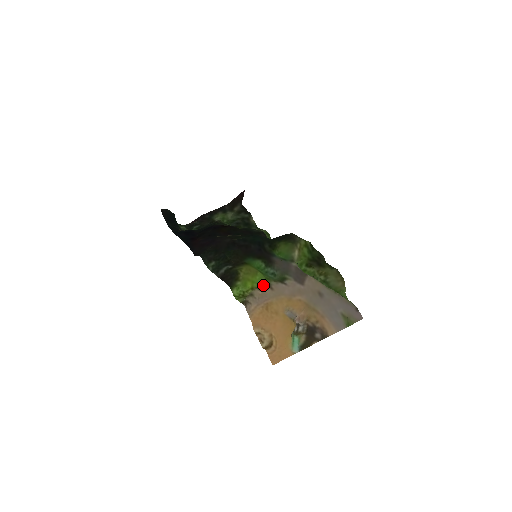
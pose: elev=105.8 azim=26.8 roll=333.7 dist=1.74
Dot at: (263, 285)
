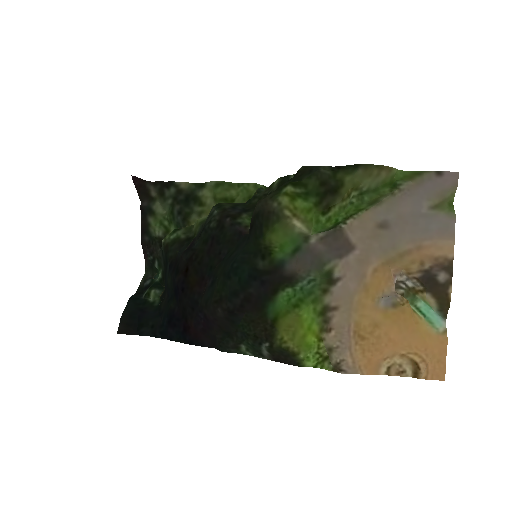
Dot at: (321, 315)
